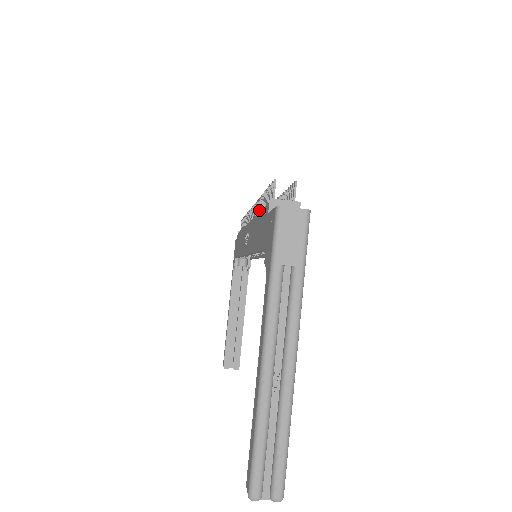
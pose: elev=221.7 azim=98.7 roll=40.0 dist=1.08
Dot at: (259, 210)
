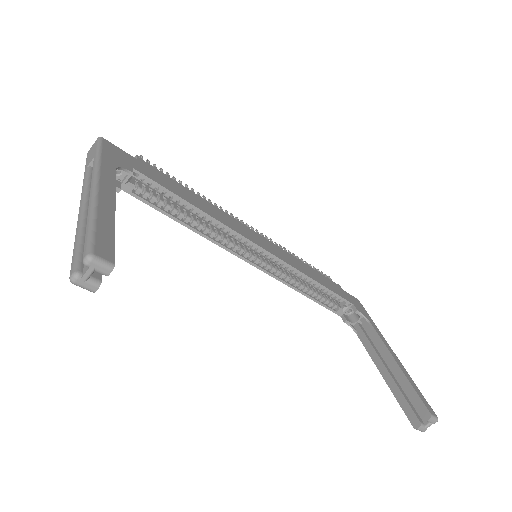
Dot at: occluded
